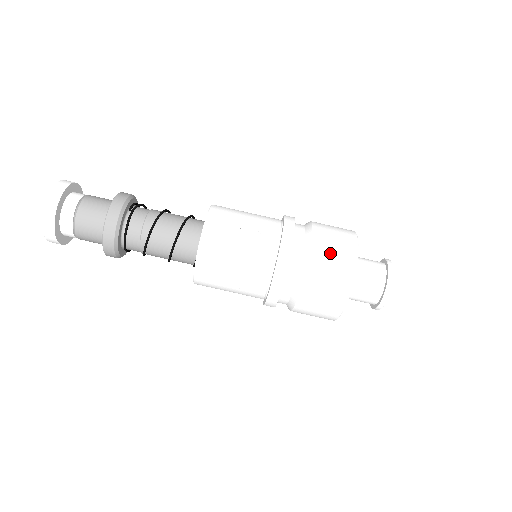
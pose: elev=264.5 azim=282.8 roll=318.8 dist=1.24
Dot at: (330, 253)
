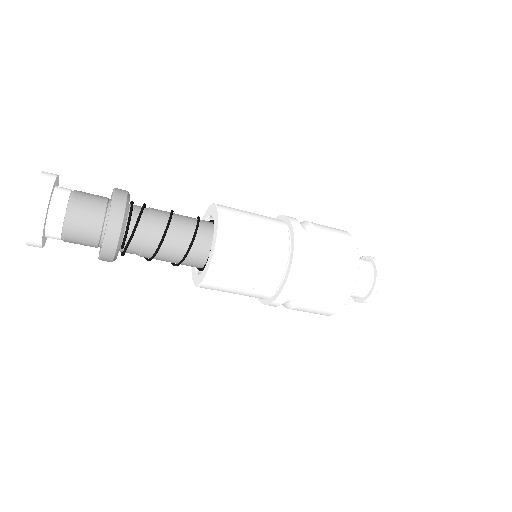
Dot at: (312, 311)
